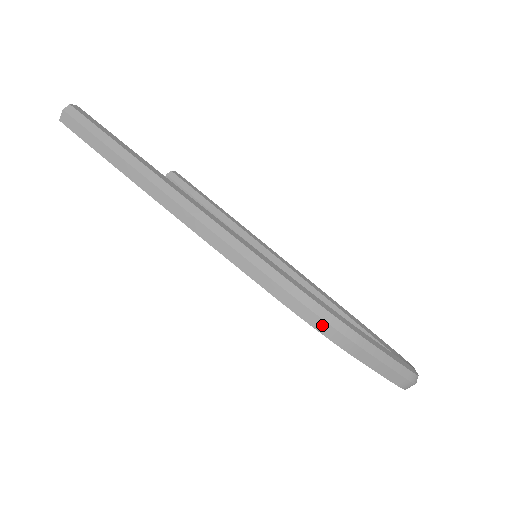
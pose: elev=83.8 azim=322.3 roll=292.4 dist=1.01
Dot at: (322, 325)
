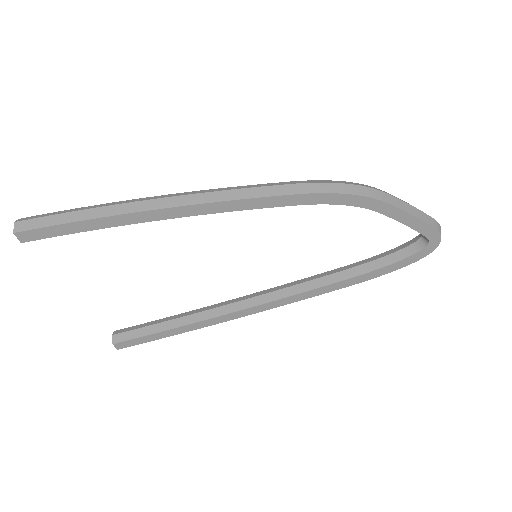
Dot at: (350, 188)
